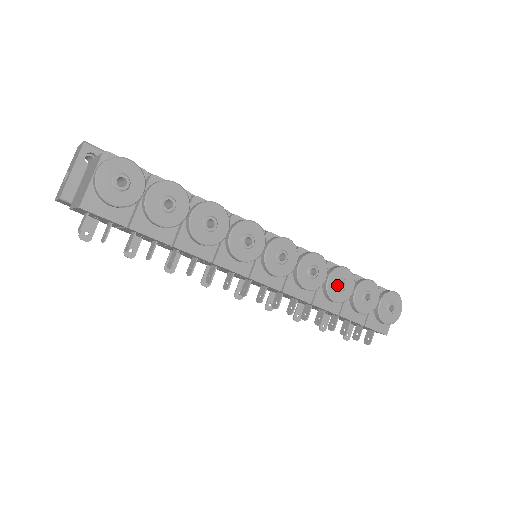
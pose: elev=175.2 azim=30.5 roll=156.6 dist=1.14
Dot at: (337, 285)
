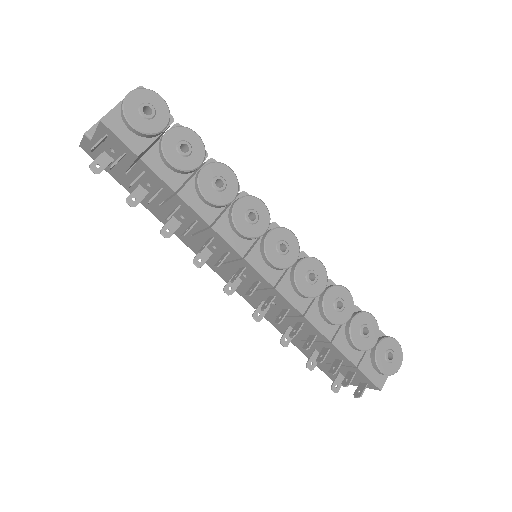
Dot at: (334, 302)
